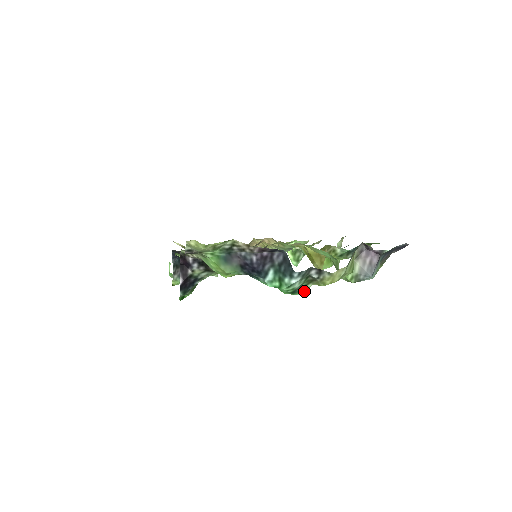
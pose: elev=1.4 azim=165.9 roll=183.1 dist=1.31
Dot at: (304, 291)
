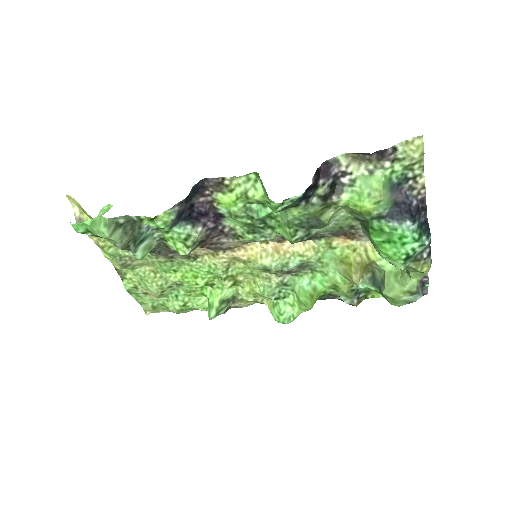
Dot at: (406, 266)
